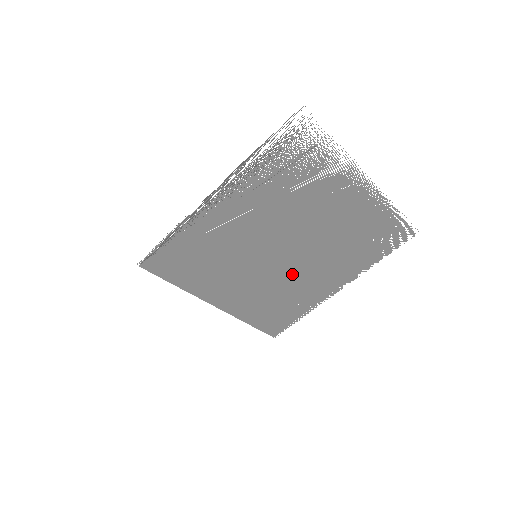
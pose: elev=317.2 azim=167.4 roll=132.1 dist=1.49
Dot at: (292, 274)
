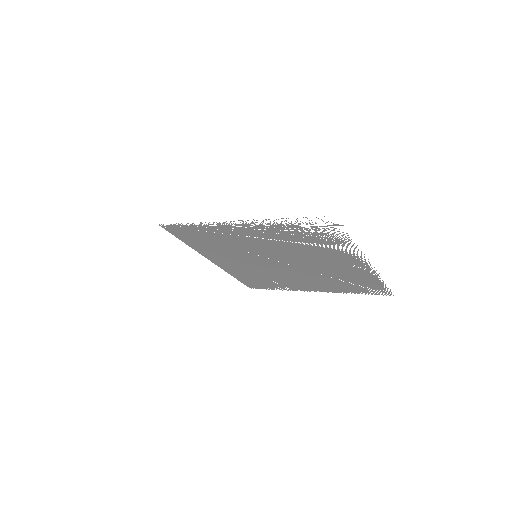
Dot at: (280, 272)
